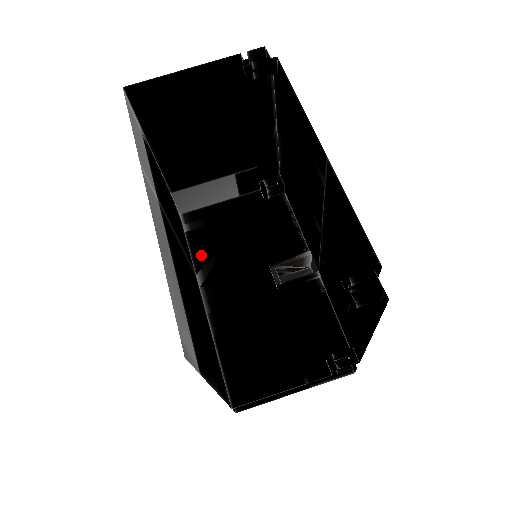
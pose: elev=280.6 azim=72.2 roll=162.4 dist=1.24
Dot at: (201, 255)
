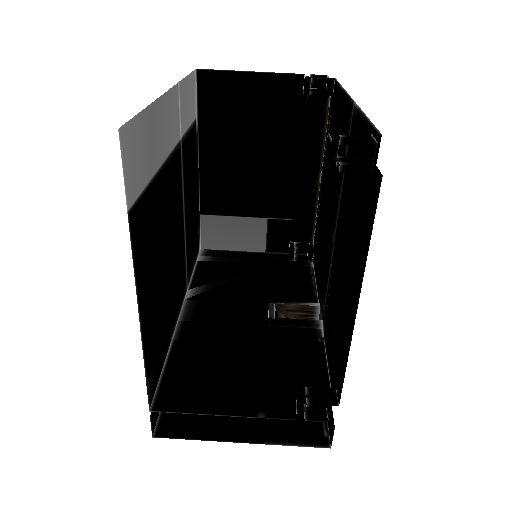
Dot at: (202, 278)
